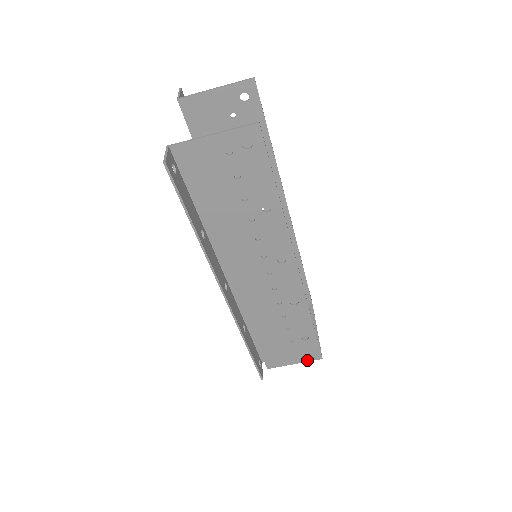
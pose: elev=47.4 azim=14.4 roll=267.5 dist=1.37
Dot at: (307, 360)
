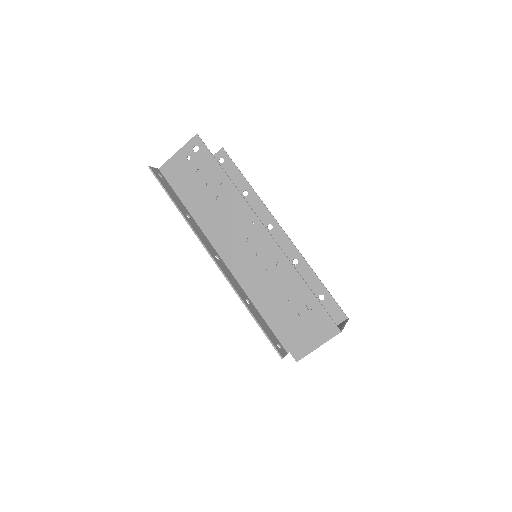
Dot at: (327, 338)
